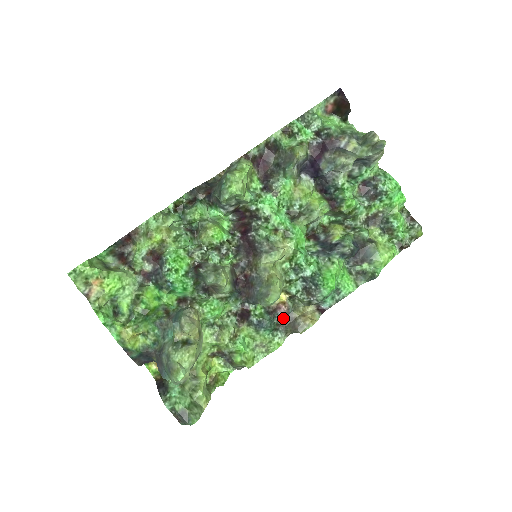
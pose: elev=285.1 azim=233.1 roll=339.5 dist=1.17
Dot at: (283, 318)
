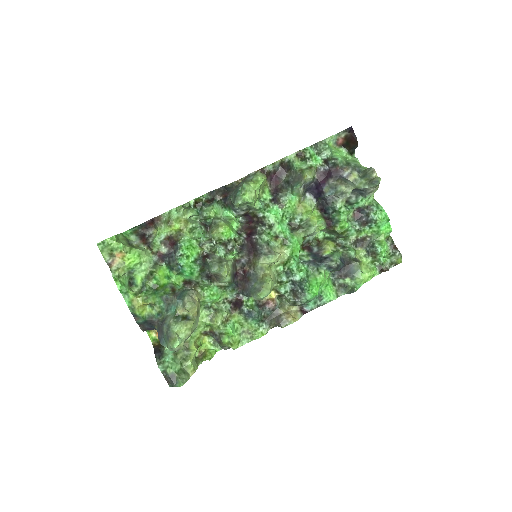
Dot at: (270, 312)
